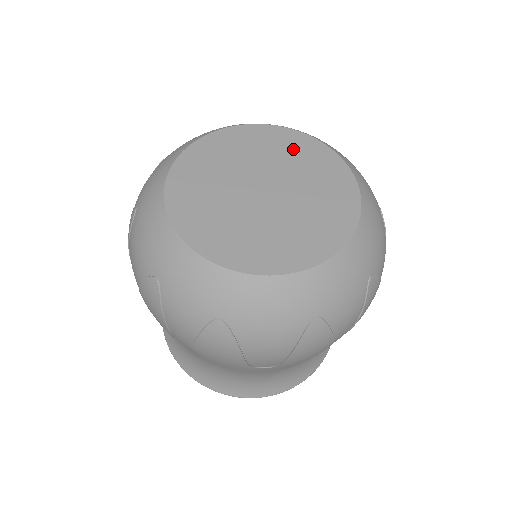
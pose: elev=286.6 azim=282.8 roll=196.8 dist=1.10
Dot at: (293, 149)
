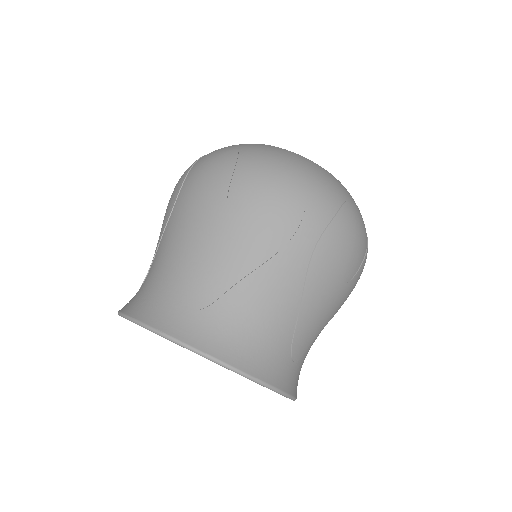
Dot at: occluded
